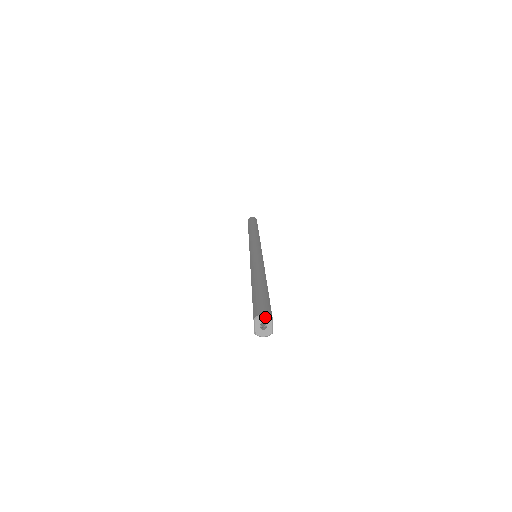
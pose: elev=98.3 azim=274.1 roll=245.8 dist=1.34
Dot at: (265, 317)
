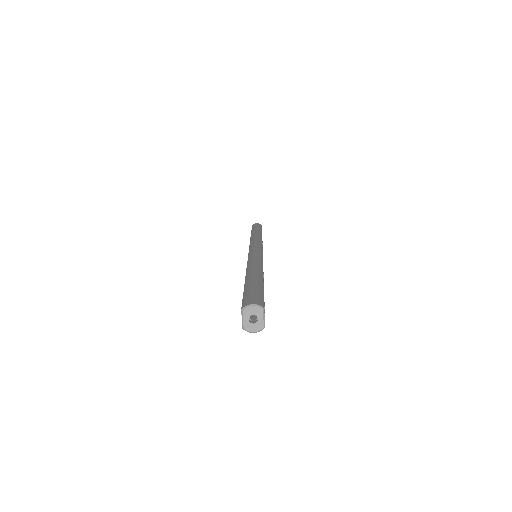
Dot at: (255, 308)
